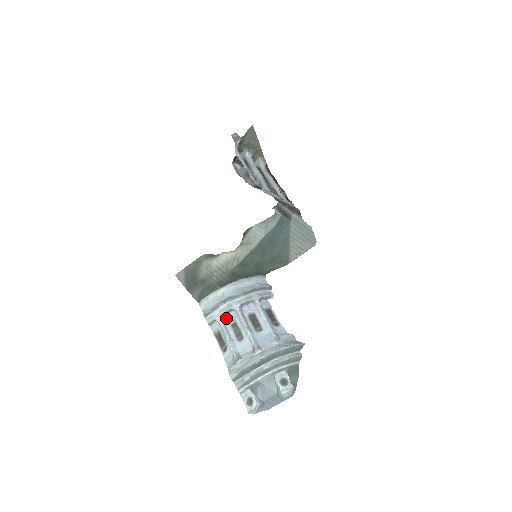
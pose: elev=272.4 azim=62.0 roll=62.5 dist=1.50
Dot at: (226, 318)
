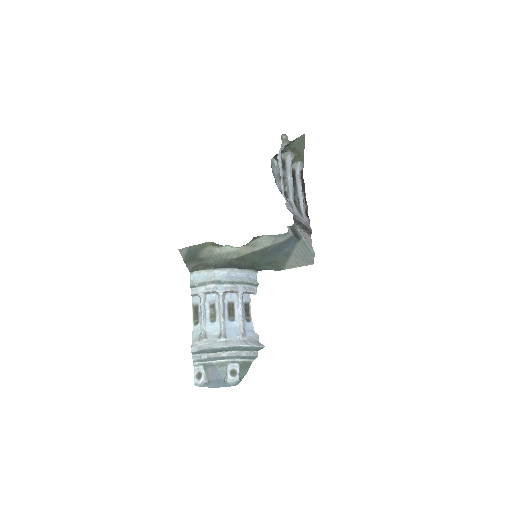
Dot at: (208, 297)
